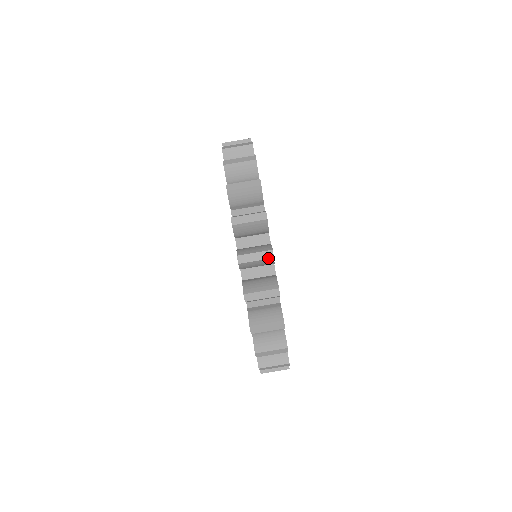
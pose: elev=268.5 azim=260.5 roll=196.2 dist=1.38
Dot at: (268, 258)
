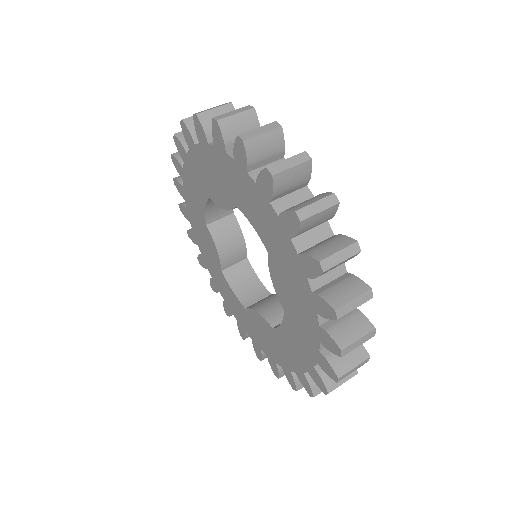
Dot at: (248, 109)
